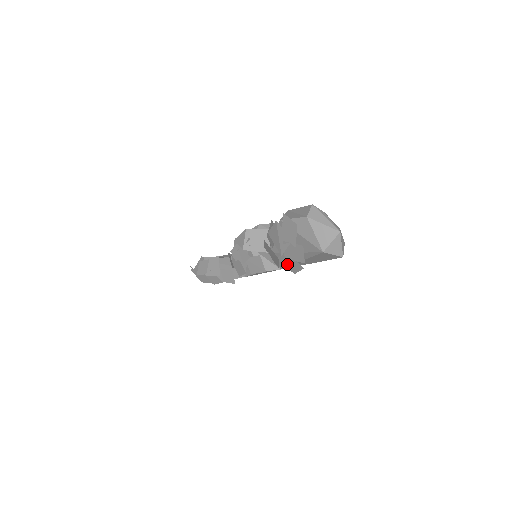
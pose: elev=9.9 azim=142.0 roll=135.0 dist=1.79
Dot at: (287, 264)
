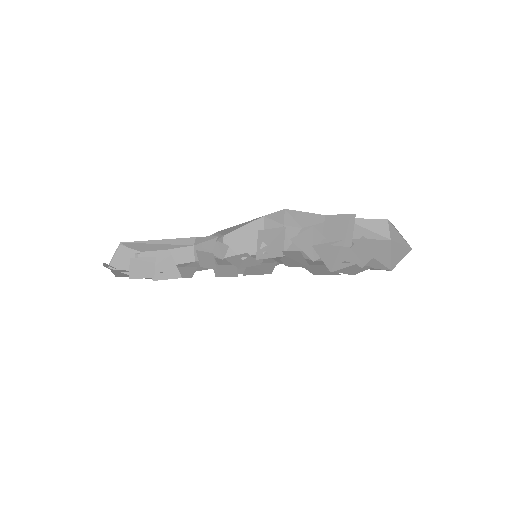
Dot at: (315, 270)
